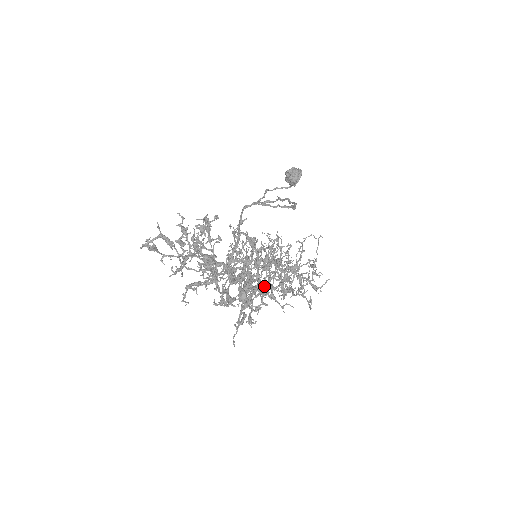
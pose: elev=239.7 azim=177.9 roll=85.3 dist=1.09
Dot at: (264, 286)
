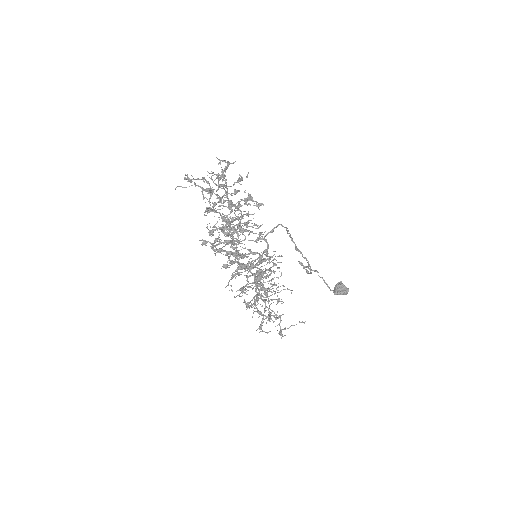
Dot at: (226, 224)
